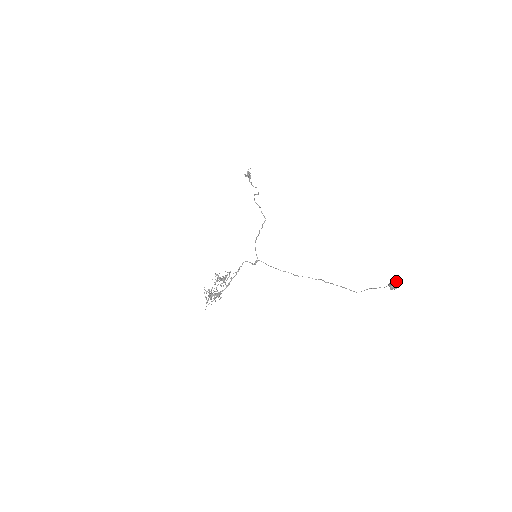
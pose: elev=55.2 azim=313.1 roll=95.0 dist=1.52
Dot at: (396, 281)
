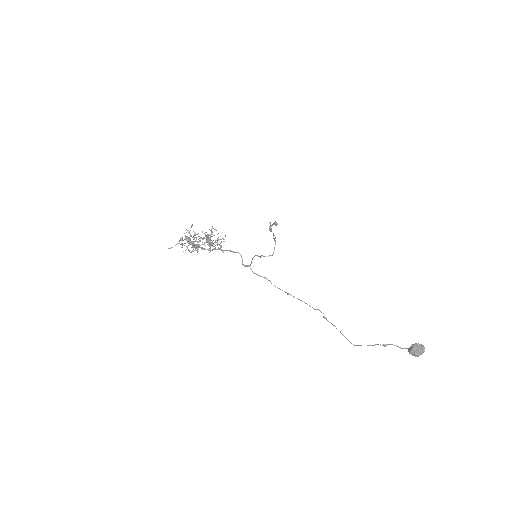
Dot at: occluded
